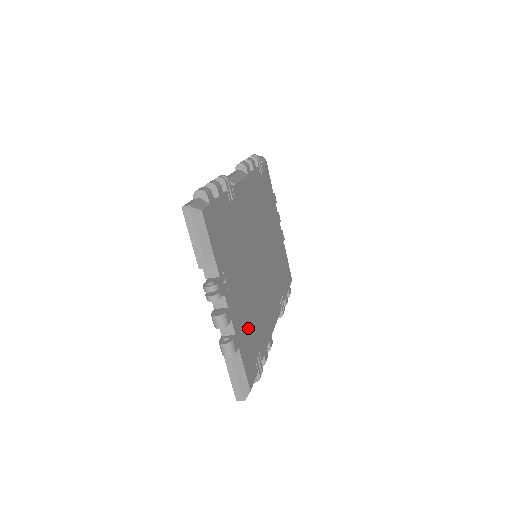
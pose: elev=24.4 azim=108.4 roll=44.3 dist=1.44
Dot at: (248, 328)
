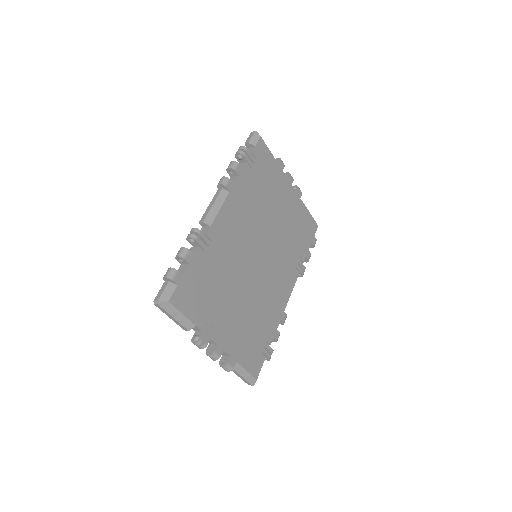
Dot at: (248, 336)
